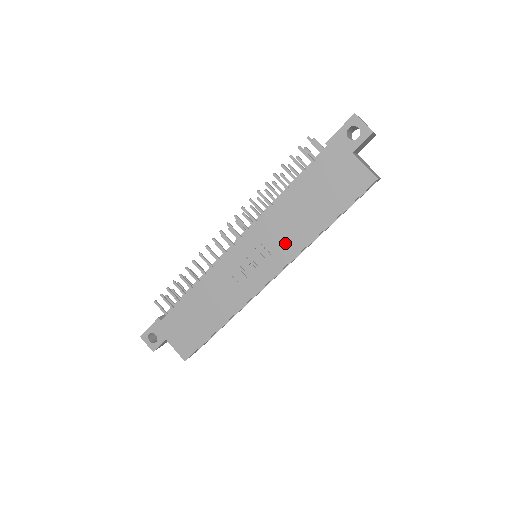
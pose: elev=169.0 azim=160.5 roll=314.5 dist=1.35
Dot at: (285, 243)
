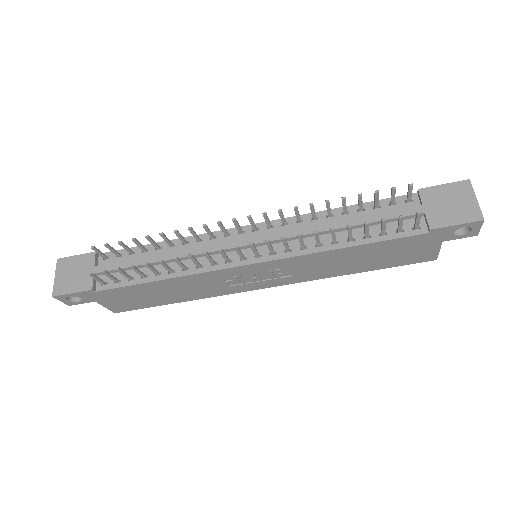
Dot at: (307, 273)
